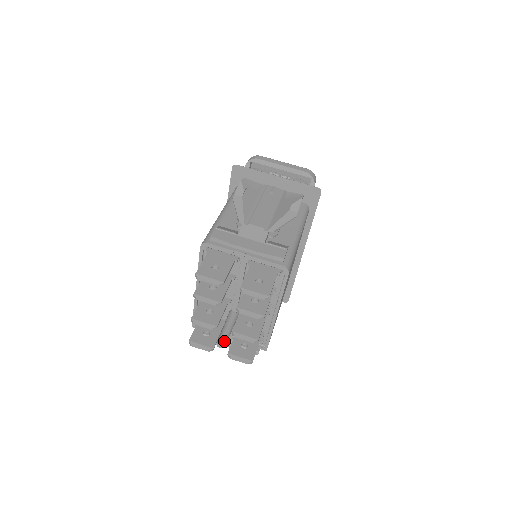
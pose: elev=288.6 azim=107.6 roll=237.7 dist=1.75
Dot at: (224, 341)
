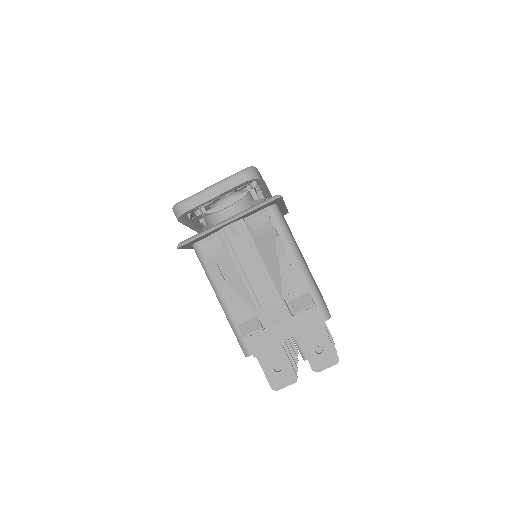
Dot at: occluded
